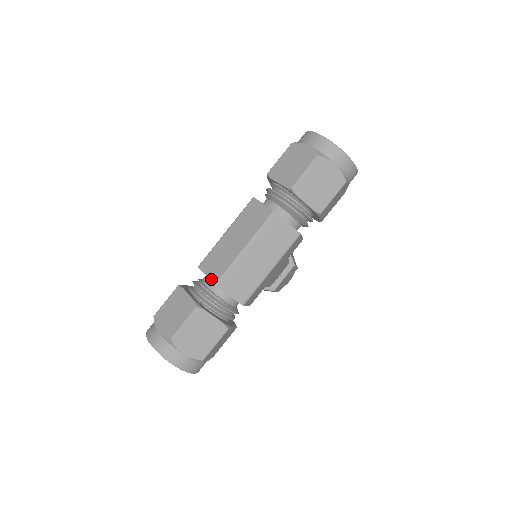
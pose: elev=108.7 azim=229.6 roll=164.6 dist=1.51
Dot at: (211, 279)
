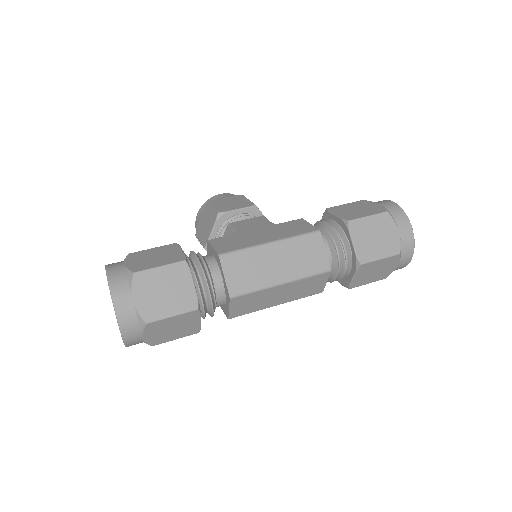
Dot at: (229, 287)
